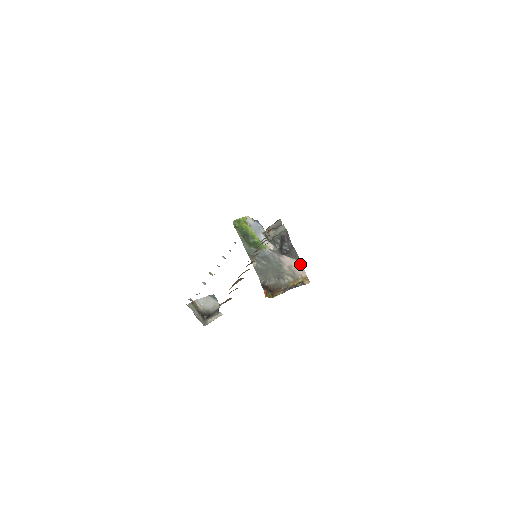
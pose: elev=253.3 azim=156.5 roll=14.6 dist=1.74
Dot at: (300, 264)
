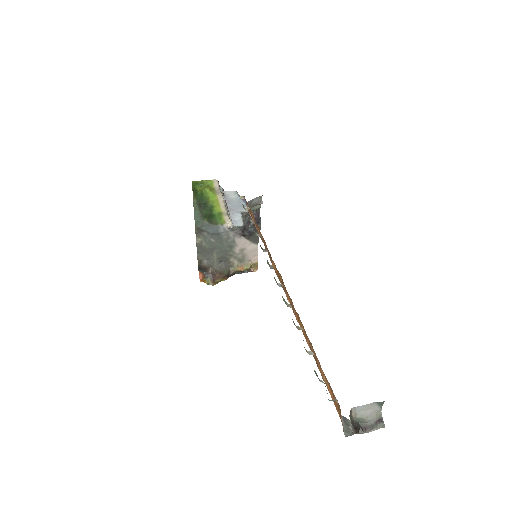
Dot at: (256, 249)
